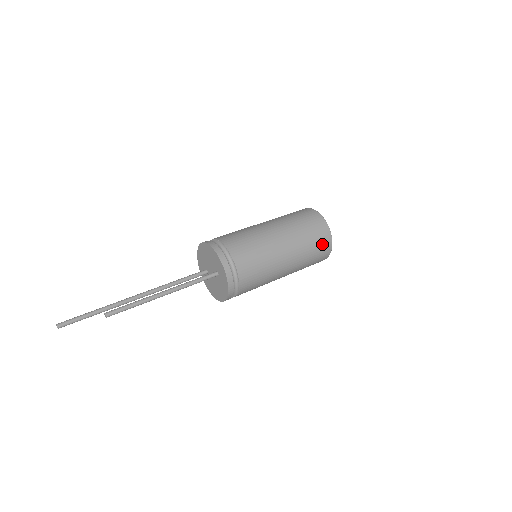
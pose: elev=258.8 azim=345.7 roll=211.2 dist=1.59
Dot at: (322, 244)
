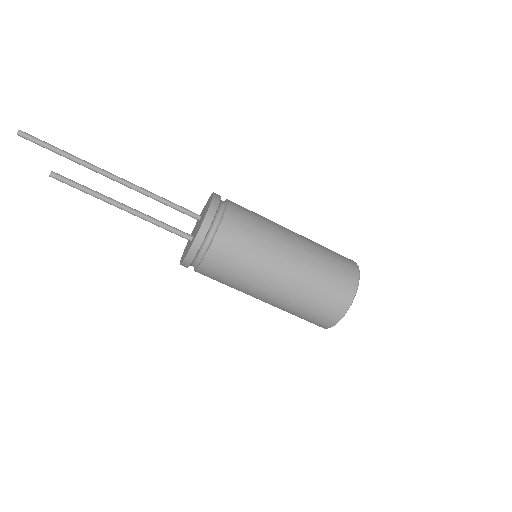
Dot at: (318, 319)
